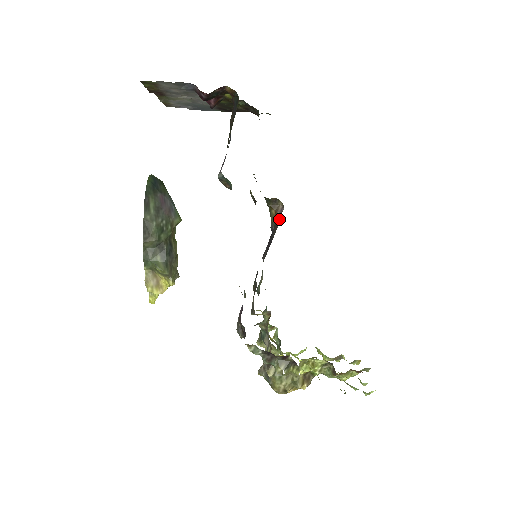
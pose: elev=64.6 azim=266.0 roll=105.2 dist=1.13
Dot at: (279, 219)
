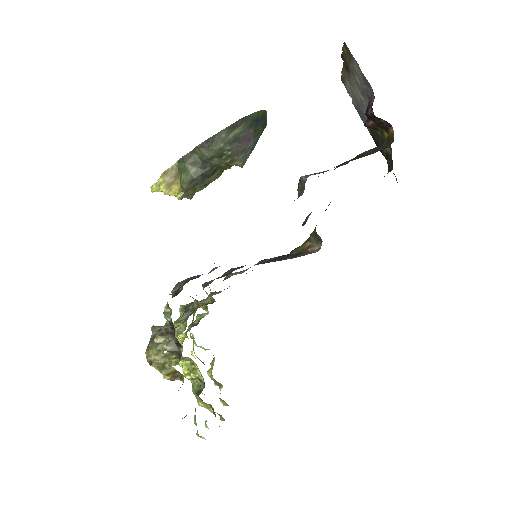
Dot at: (304, 254)
